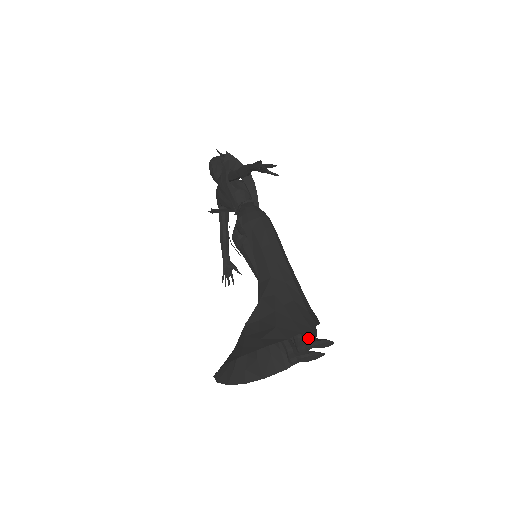
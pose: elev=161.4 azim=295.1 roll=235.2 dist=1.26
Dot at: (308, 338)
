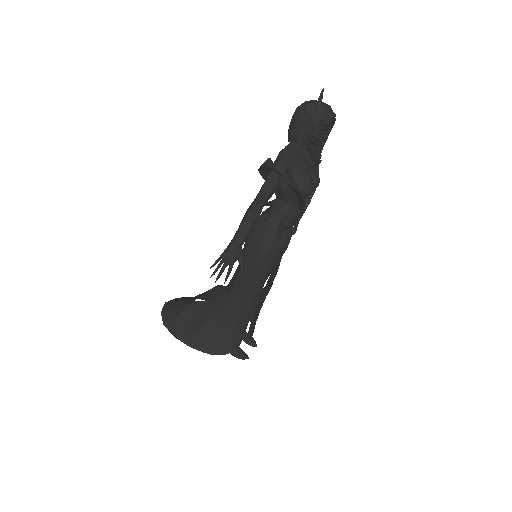
Dot at: occluded
